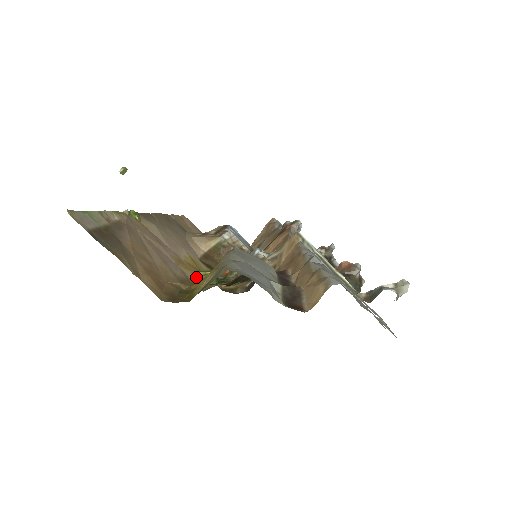
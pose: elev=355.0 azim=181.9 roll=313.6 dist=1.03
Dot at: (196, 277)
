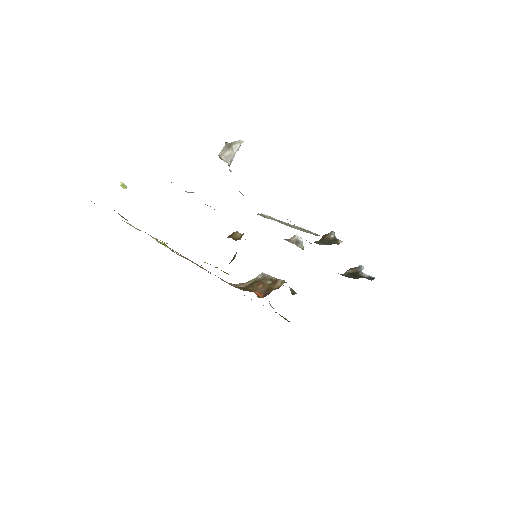
Dot at: occluded
